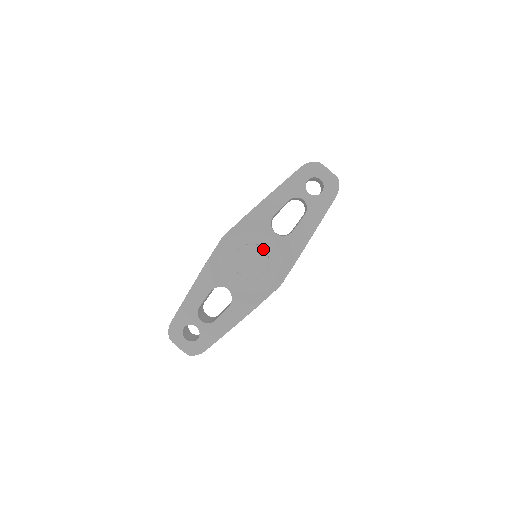
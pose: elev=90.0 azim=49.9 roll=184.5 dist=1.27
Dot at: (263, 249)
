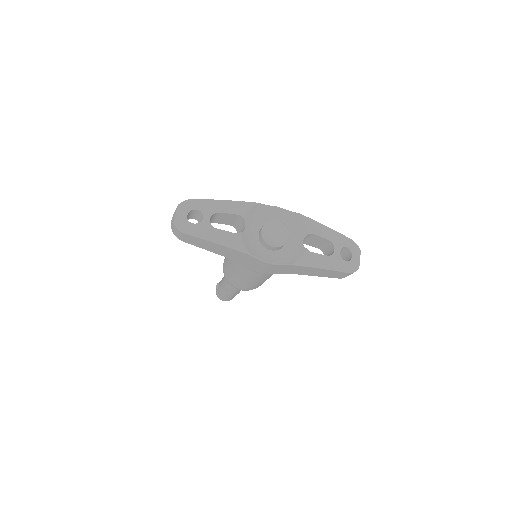
Dot at: occluded
